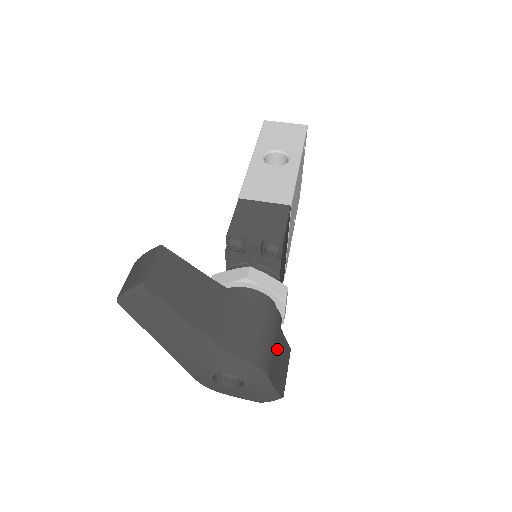
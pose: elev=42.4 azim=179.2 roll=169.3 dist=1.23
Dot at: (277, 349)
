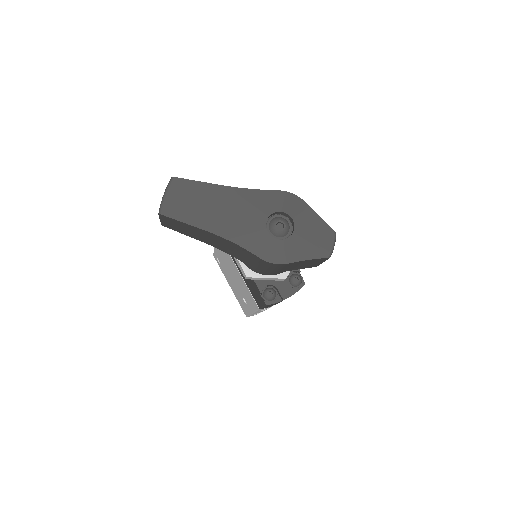
Dot at: occluded
